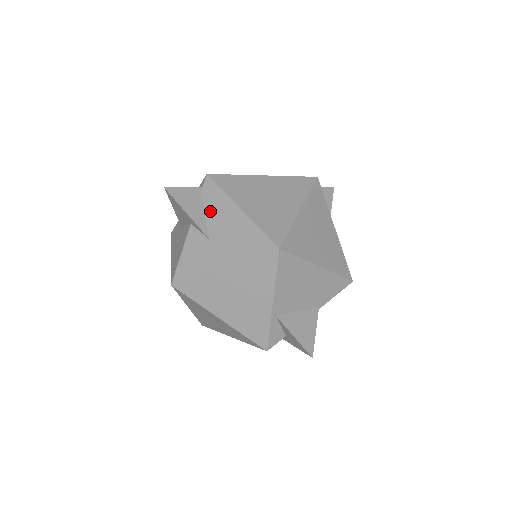
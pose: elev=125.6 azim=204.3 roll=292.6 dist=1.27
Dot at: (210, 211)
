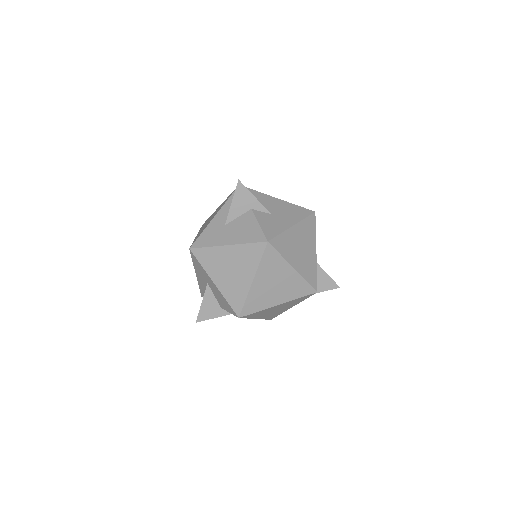
Dot at: (259, 201)
